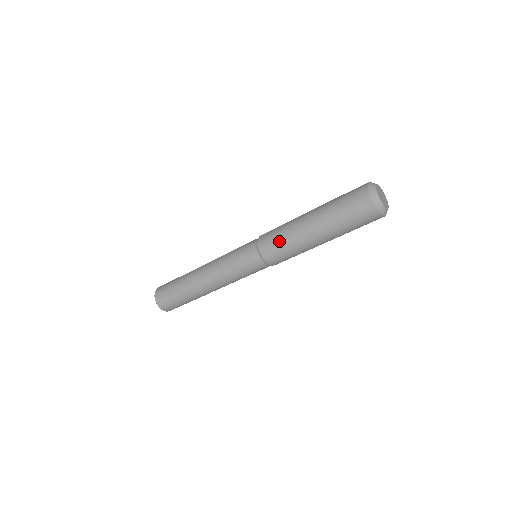
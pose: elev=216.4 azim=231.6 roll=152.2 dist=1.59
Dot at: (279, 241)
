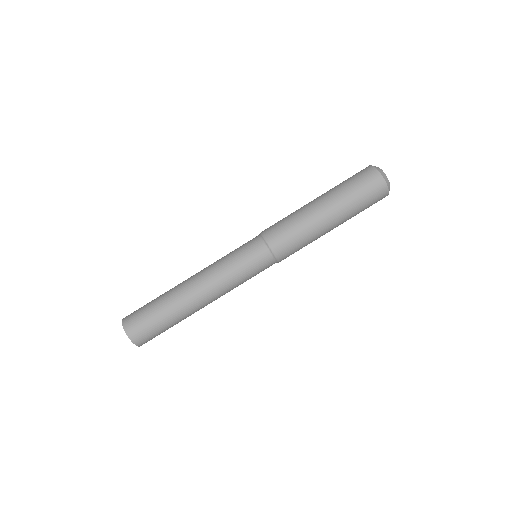
Dot at: occluded
